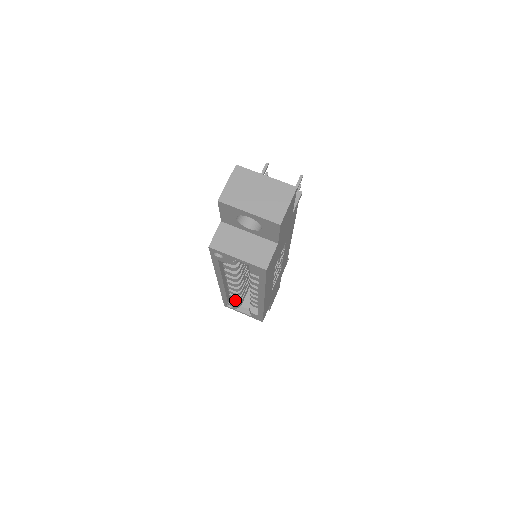
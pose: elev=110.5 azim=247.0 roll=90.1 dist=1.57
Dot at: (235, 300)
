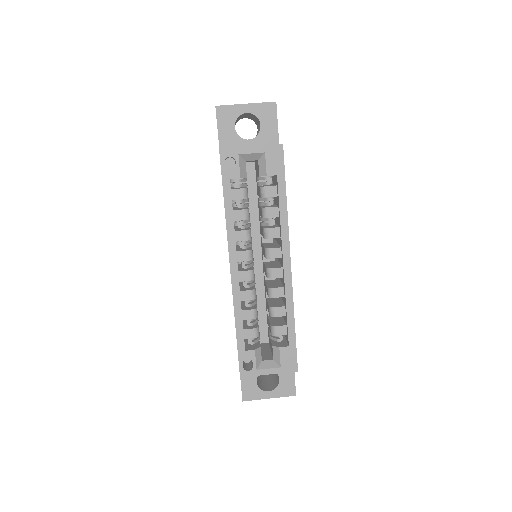
Dot at: (252, 347)
